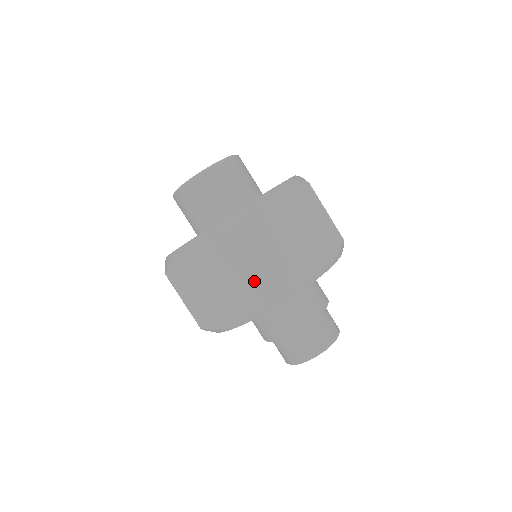
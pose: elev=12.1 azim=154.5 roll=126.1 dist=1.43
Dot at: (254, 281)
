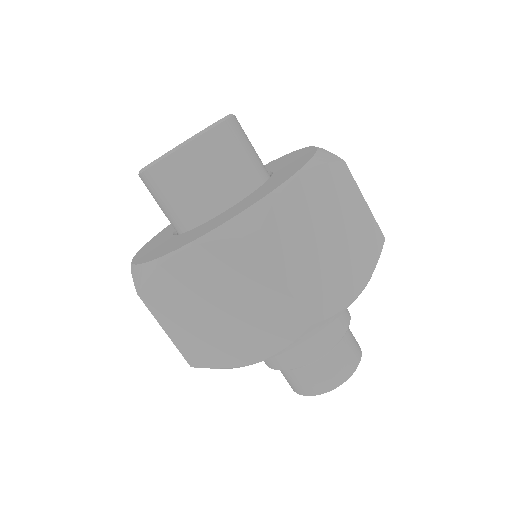
Dot at: (281, 308)
